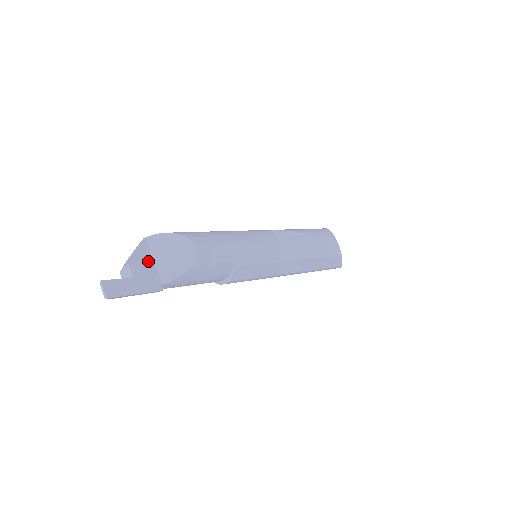
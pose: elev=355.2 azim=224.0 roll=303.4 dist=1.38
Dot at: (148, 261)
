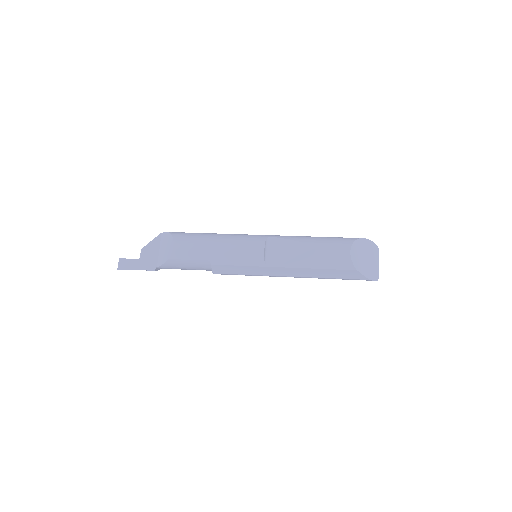
Dot at: (155, 250)
